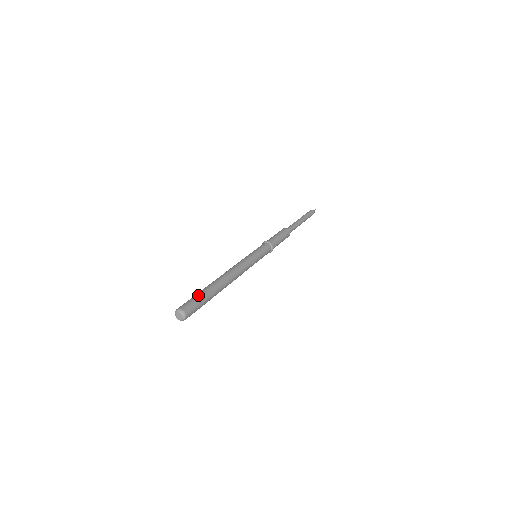
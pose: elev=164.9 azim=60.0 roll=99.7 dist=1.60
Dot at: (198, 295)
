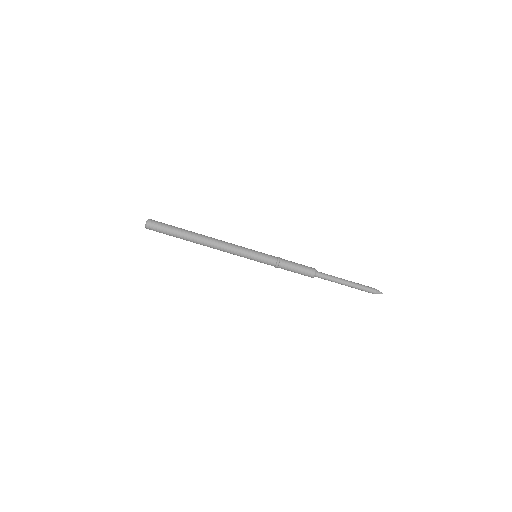
Dot at: (171, 225)
